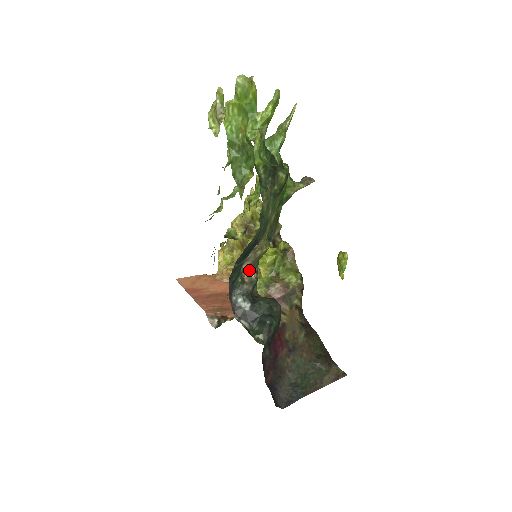
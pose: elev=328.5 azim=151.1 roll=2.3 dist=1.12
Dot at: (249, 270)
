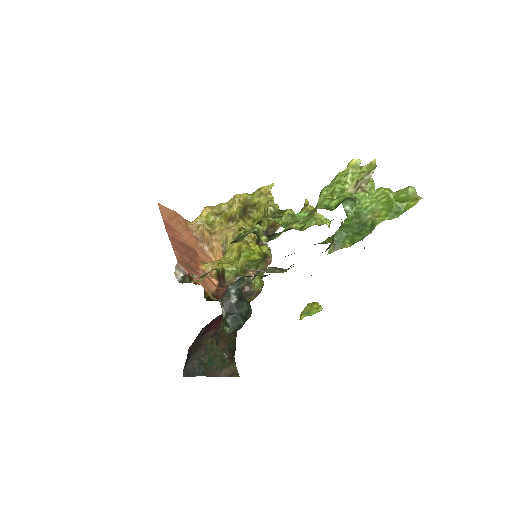
Dot at: (253, 271)
